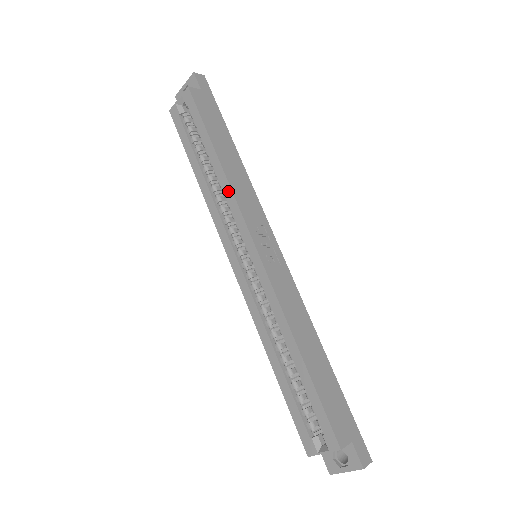
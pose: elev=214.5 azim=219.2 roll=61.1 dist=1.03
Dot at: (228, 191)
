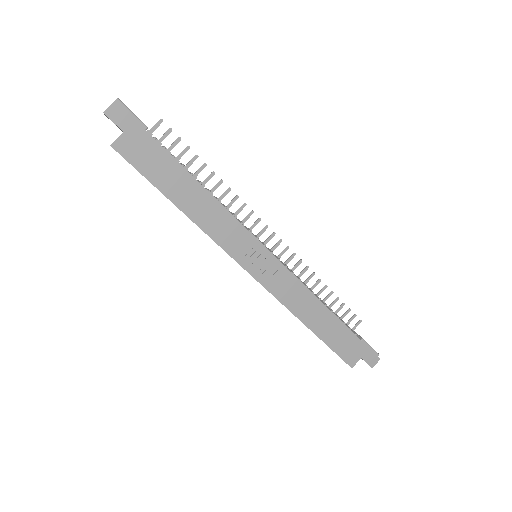
Dot at: occluded
